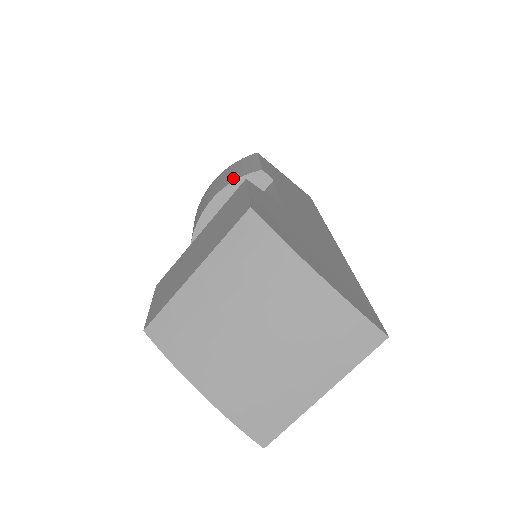
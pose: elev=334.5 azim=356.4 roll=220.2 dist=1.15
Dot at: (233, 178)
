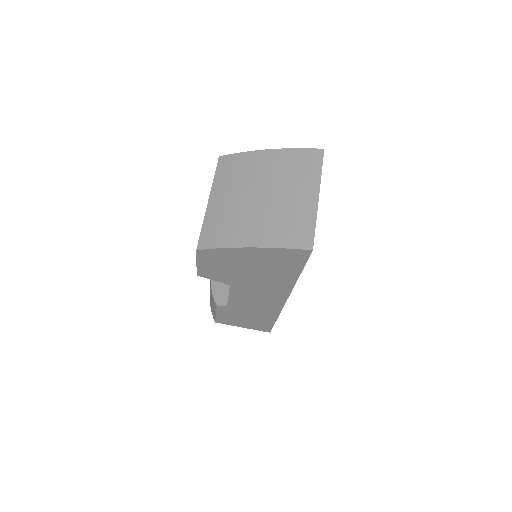
Dot at: occluded
